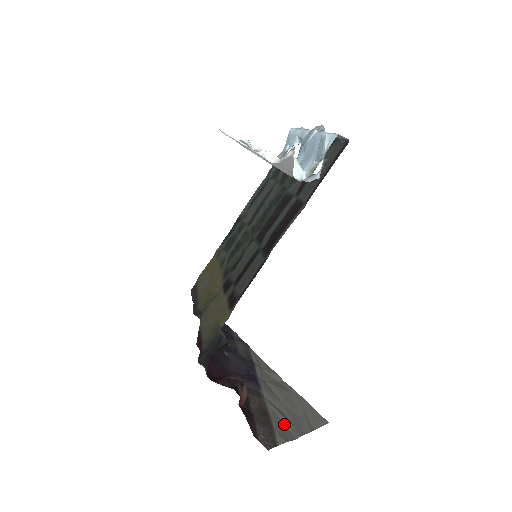
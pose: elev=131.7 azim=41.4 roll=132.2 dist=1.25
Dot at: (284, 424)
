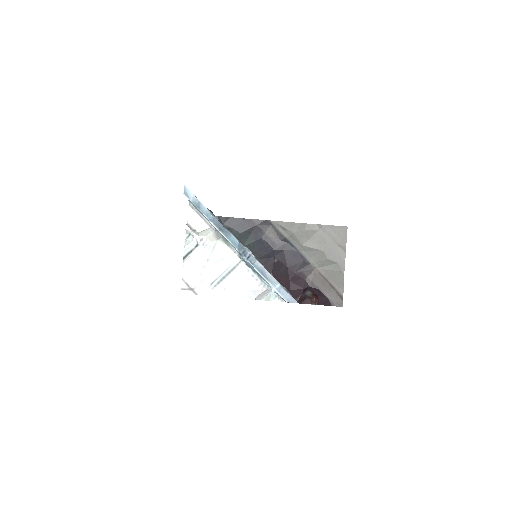
Dot at: (334, 271)
